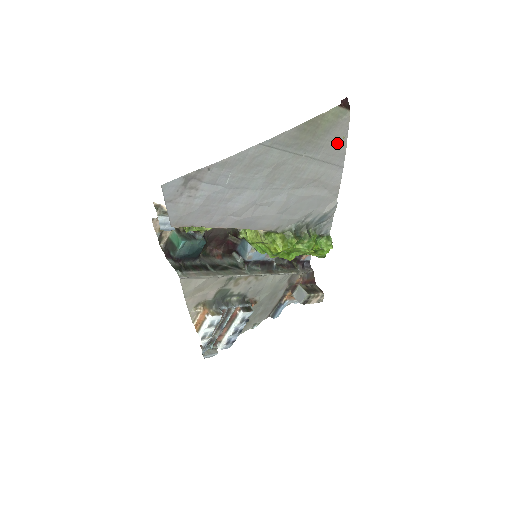
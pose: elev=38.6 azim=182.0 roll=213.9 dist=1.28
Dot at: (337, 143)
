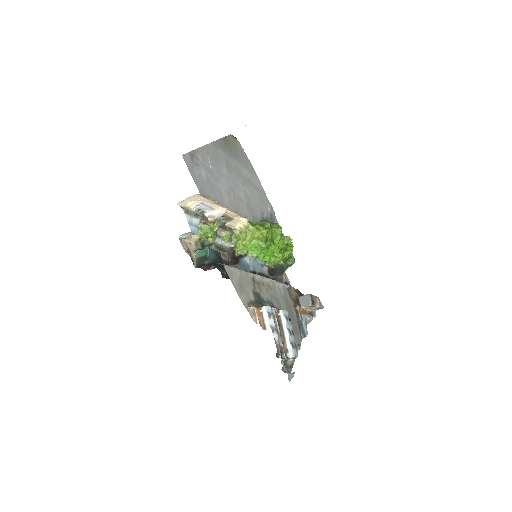
Dot at: (244, 157)
